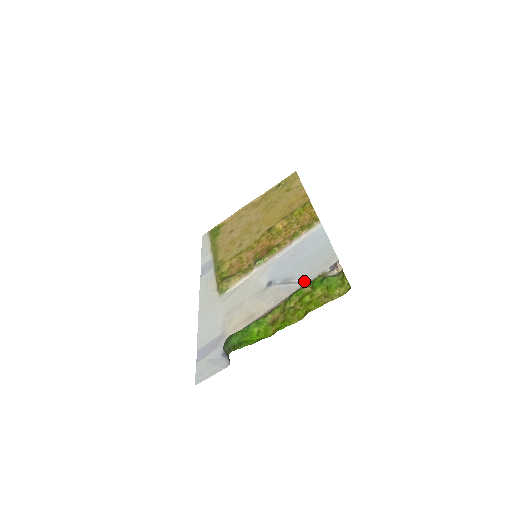
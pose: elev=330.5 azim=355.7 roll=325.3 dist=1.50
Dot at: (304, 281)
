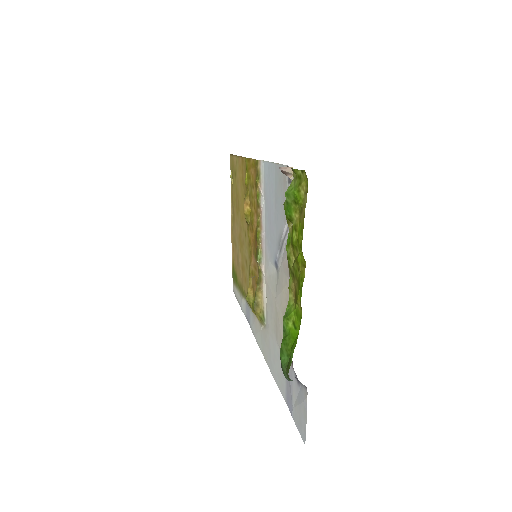
Dot at: (287, 225)
